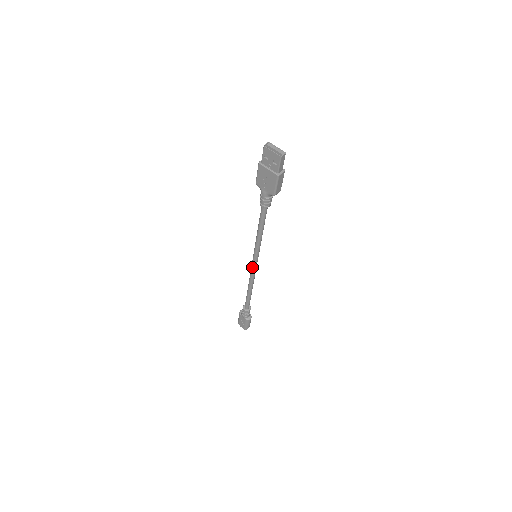
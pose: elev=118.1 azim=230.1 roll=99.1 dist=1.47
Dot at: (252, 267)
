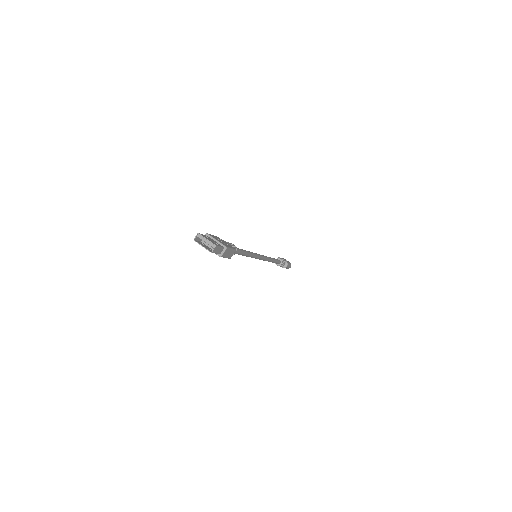
Dot at: occluded
